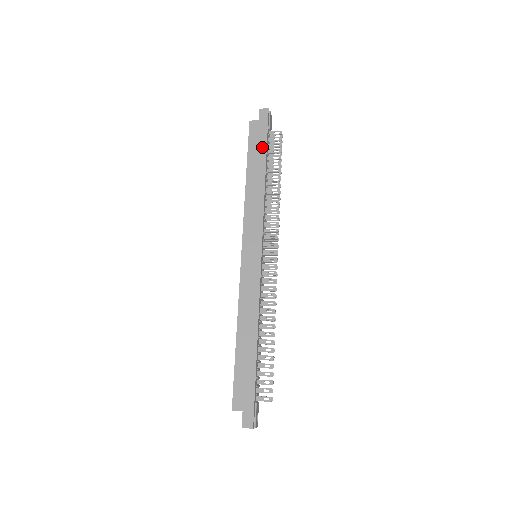
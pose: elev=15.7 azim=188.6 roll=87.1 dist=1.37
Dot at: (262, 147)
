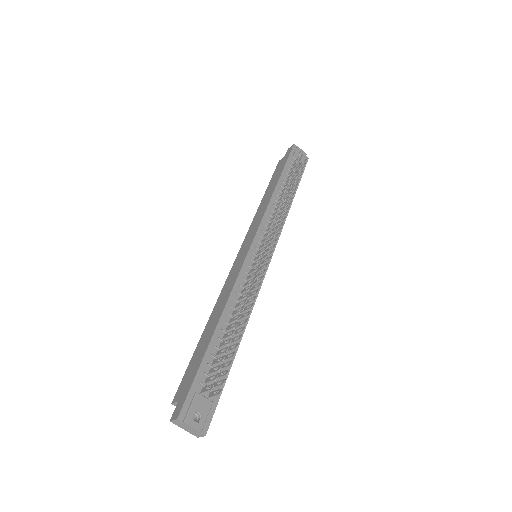
Dot at: (280, 171)
